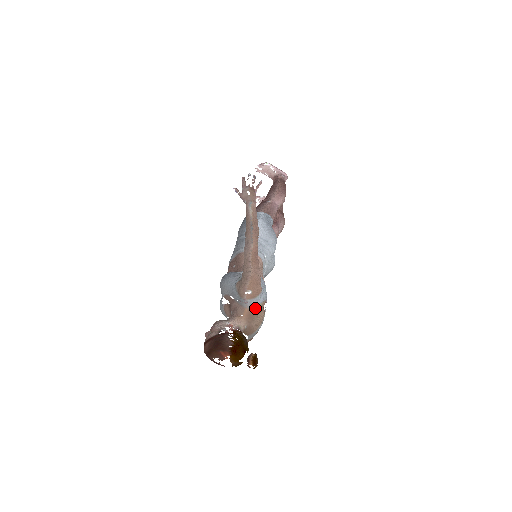
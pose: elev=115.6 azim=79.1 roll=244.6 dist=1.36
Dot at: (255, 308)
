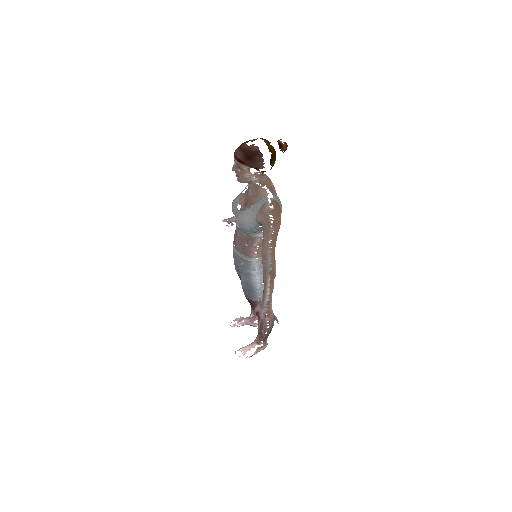
Dot at: (269, 179)
